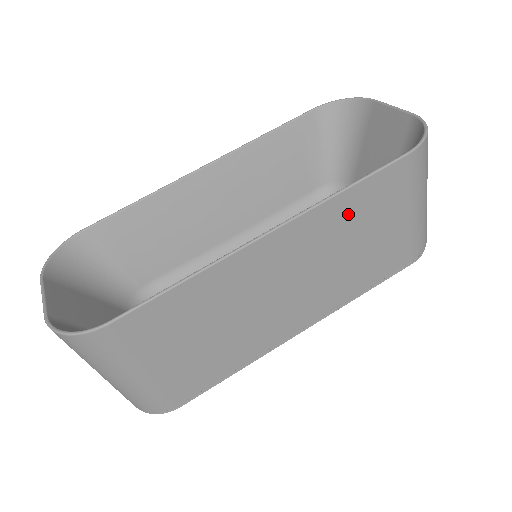
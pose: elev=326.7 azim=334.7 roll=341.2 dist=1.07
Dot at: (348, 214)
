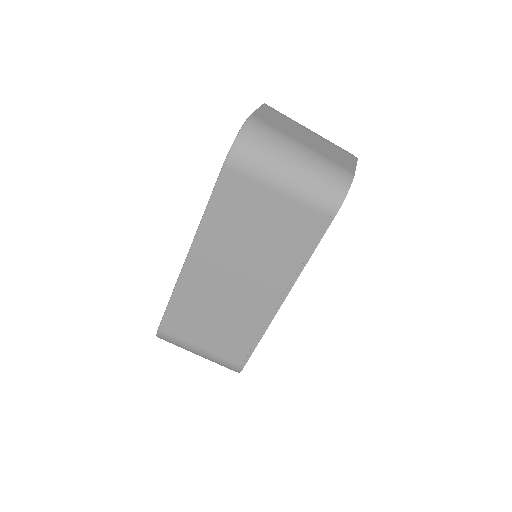
Dot at: (224, 222)
